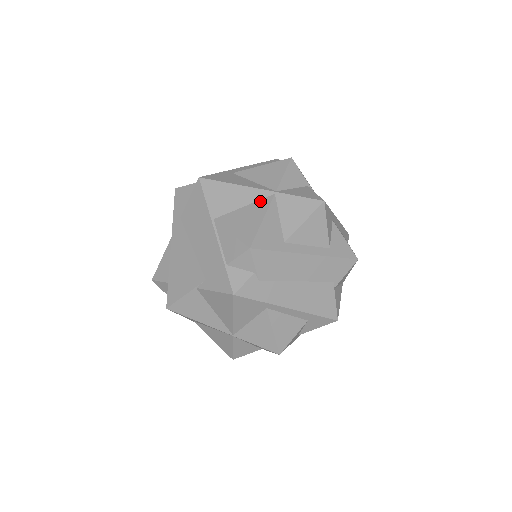
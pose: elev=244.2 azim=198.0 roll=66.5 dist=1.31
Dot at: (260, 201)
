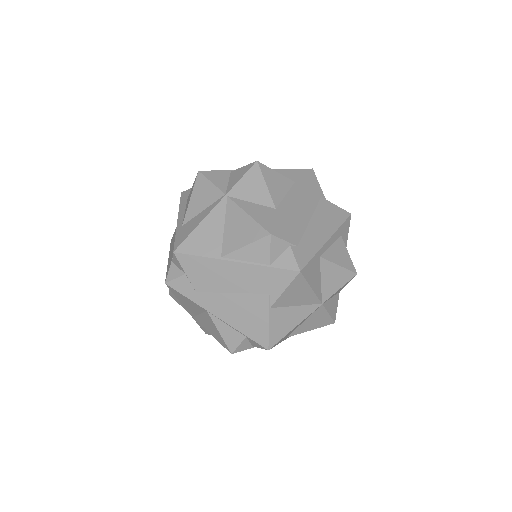
Dot at: (227, 211)
